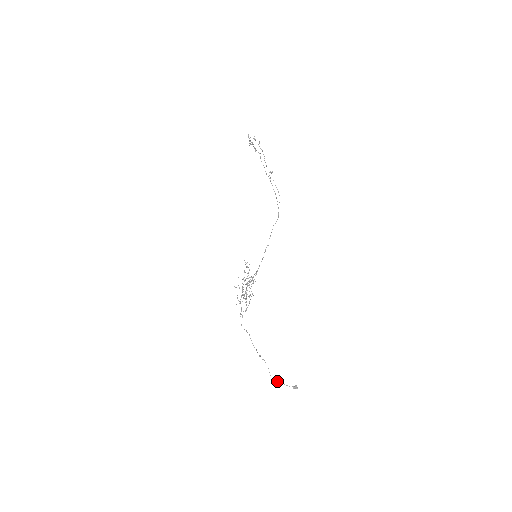
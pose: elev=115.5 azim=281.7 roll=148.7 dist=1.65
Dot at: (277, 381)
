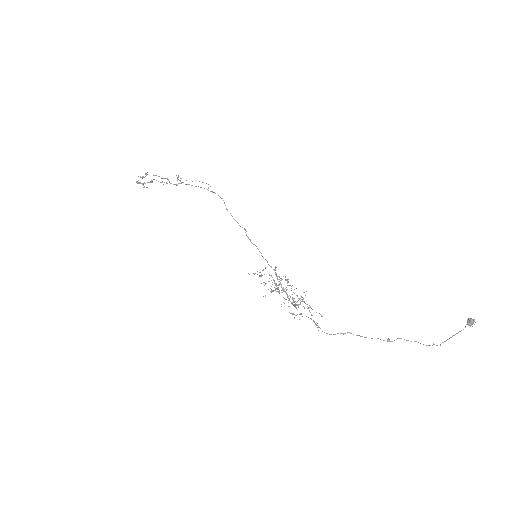
Dot at: (442, 342)
